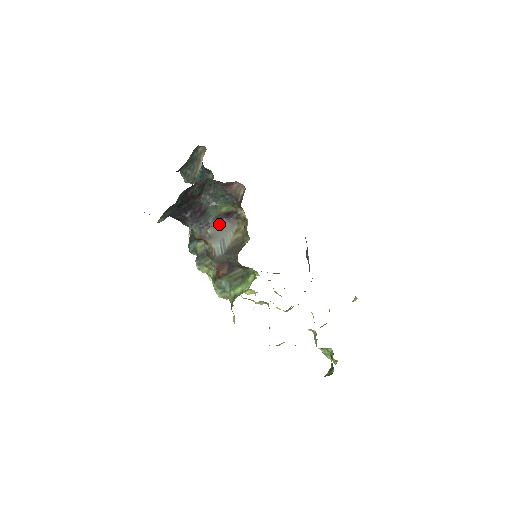
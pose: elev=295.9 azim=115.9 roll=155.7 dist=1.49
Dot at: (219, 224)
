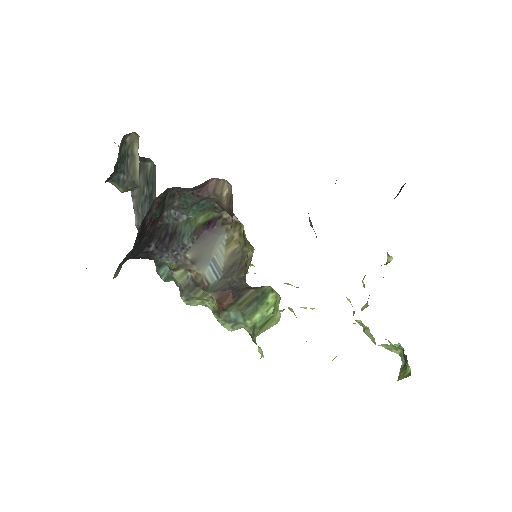
Dot at: (200, 241)
